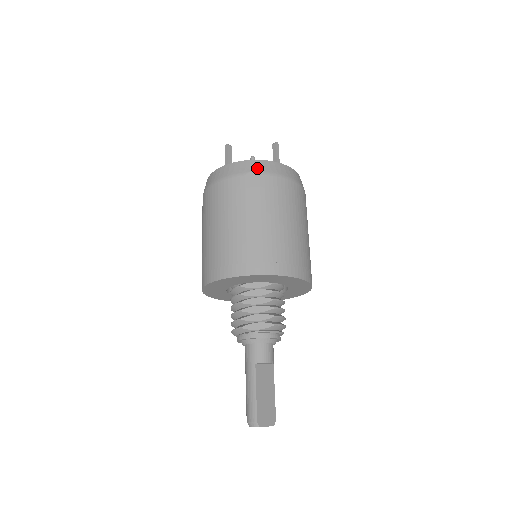
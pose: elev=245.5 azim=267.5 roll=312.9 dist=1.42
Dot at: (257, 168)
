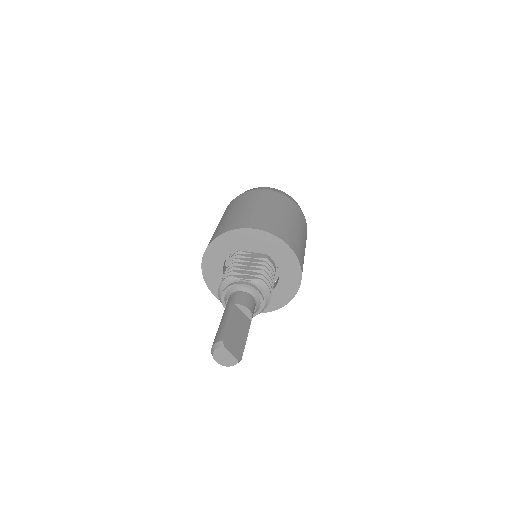
Dot at: (272, 189)
